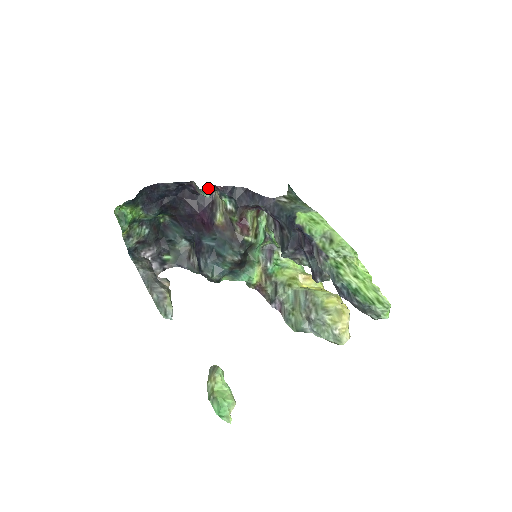
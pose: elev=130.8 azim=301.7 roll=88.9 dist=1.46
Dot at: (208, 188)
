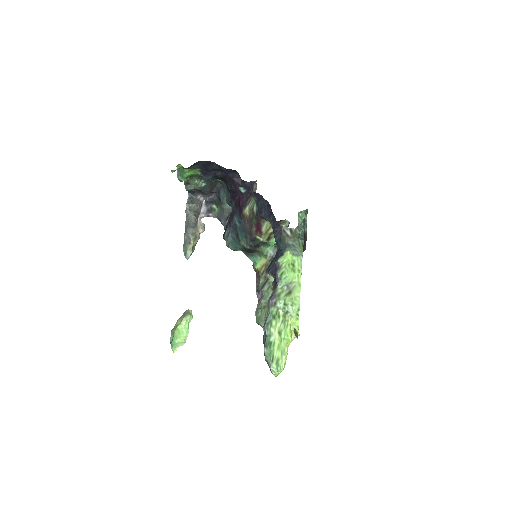
Dot at: (243, 187)
